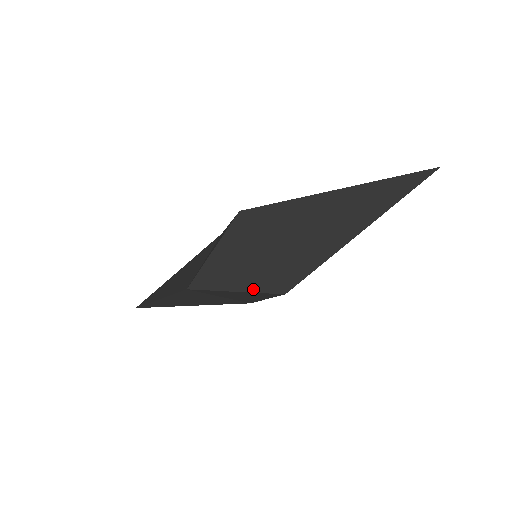
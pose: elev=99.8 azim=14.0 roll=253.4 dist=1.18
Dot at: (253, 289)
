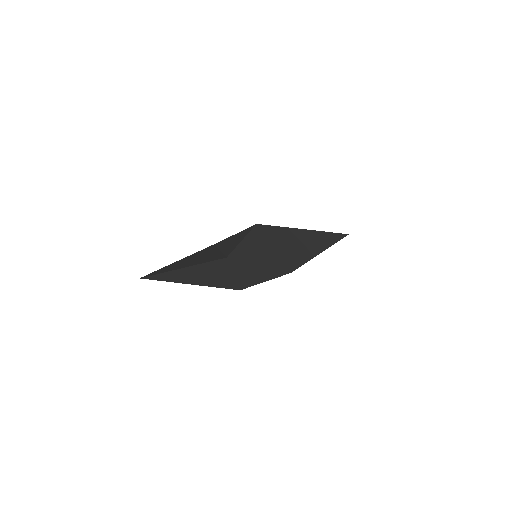
Dot at: (272, 266)
